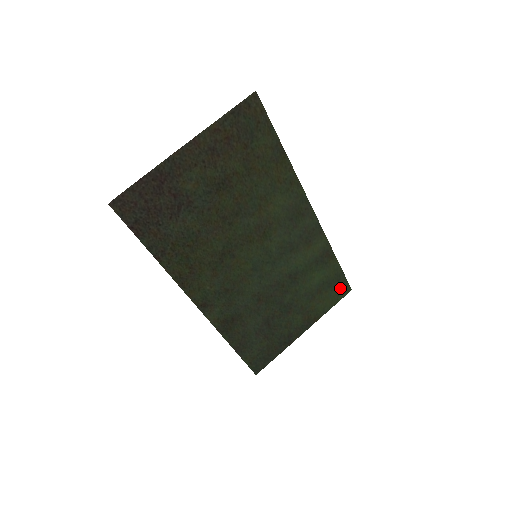
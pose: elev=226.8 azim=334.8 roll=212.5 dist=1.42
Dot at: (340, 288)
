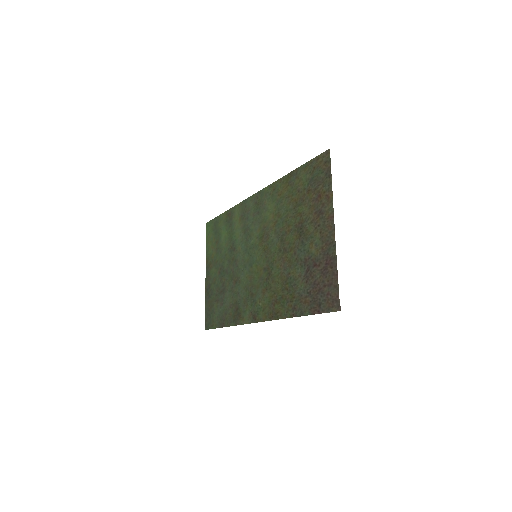
Dot at: (211, 228)
